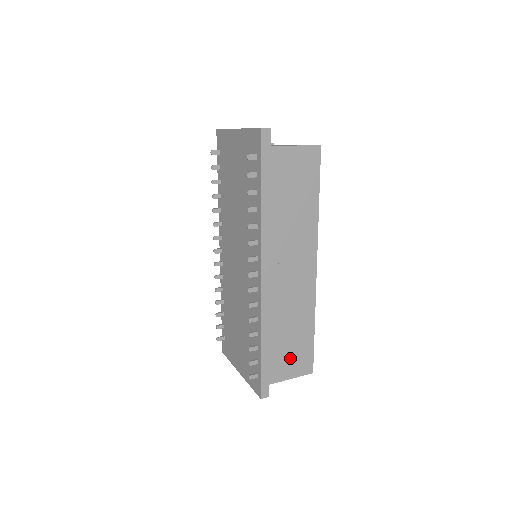
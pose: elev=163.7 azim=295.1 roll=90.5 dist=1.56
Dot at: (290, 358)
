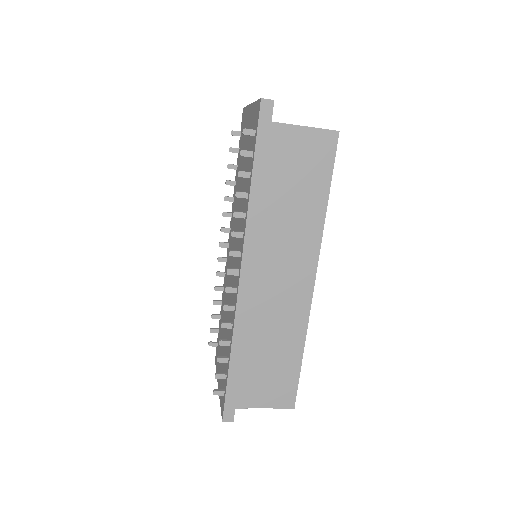
Dot at: (266, 383)
